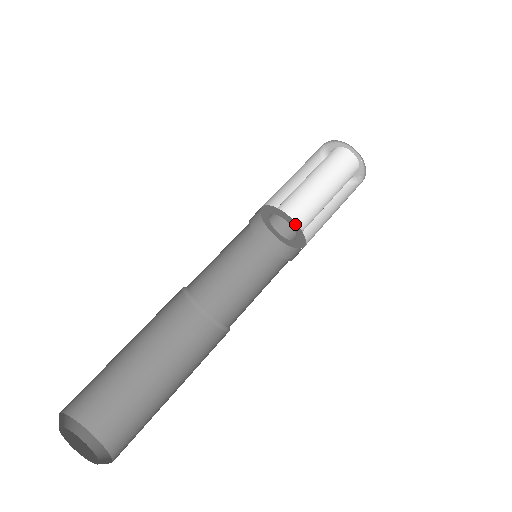
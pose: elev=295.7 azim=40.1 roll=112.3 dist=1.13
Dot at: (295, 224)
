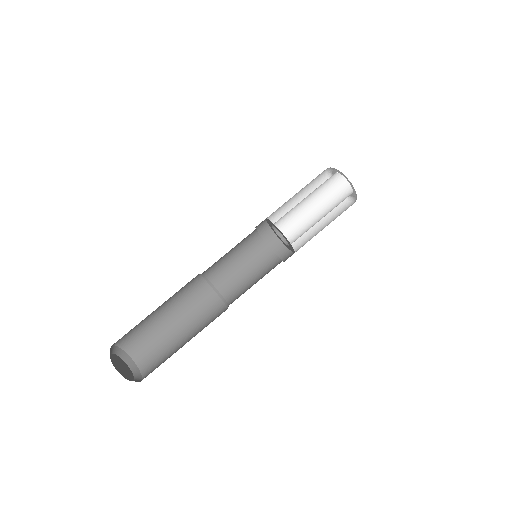
Dot at: (292, 248)
